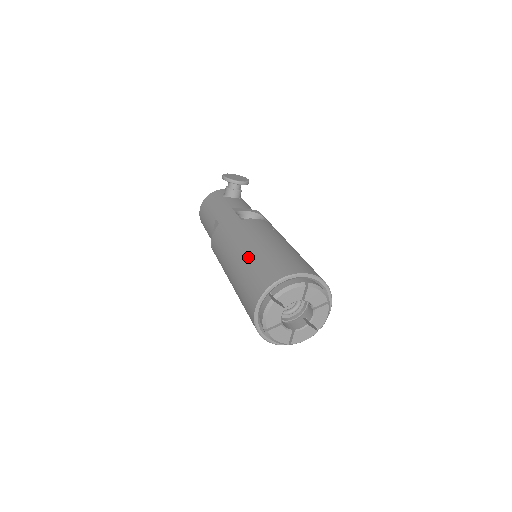
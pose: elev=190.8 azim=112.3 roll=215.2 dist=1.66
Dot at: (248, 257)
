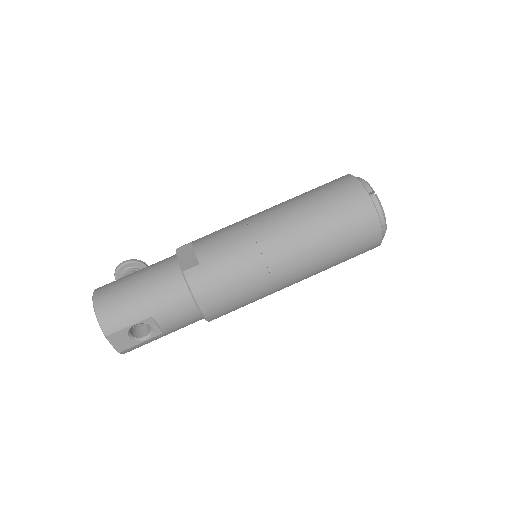
Dot at: occluded
